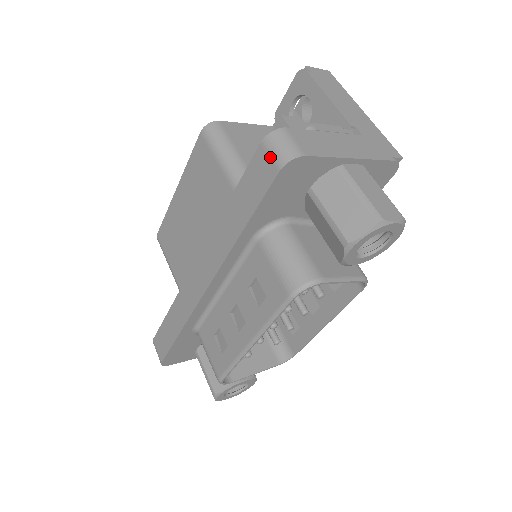
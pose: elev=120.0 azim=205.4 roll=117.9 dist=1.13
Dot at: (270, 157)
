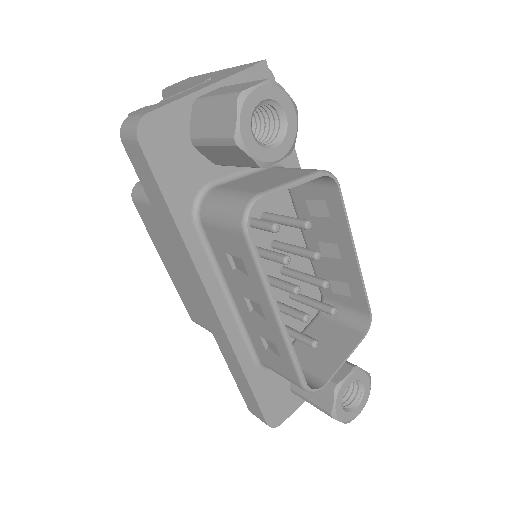
Dot at: (130, 143)
